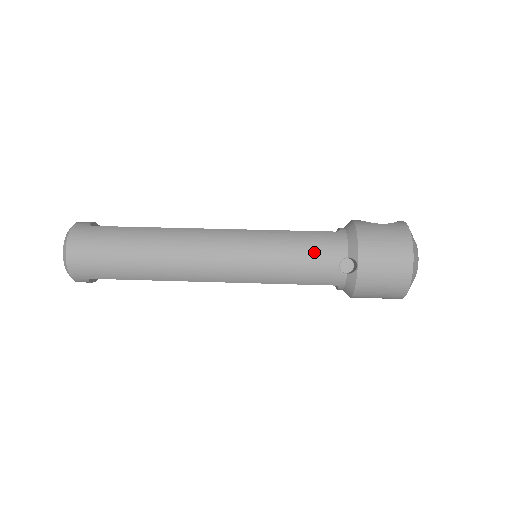
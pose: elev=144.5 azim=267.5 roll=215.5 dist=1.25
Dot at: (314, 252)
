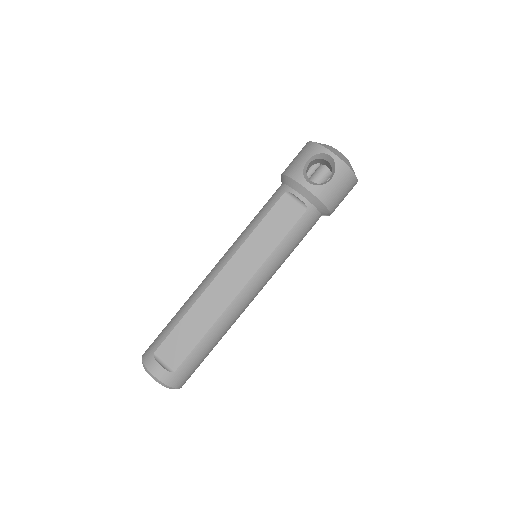
Dot at: (304, 235)
